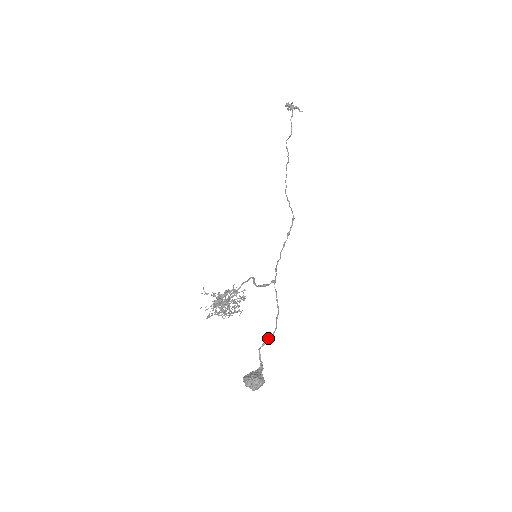
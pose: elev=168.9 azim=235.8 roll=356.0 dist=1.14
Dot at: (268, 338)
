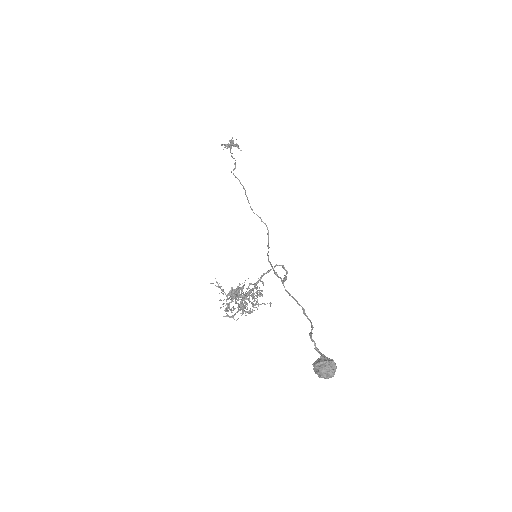
Dot at: (312, 329)
